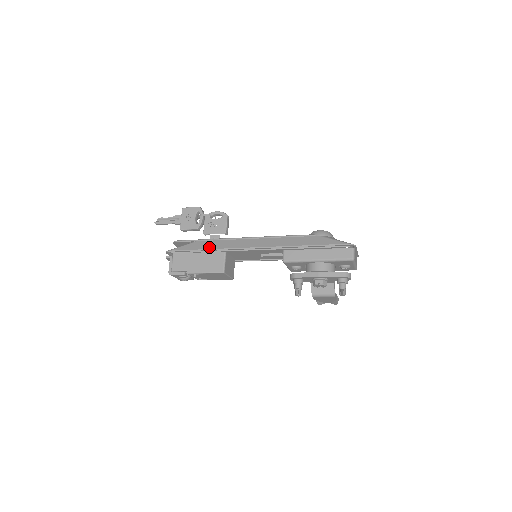
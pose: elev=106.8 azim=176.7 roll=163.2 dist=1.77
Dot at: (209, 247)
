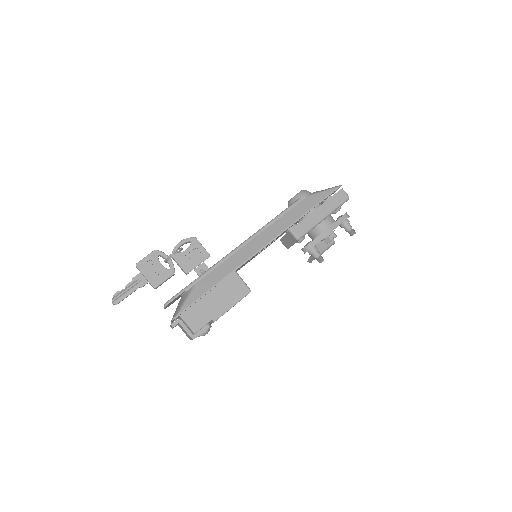
Dot at: (219, 278)
